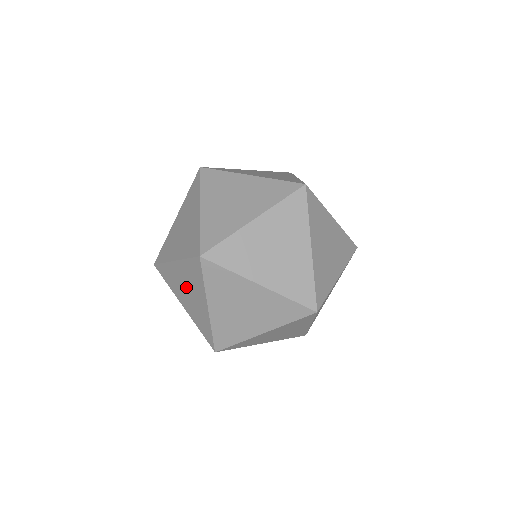
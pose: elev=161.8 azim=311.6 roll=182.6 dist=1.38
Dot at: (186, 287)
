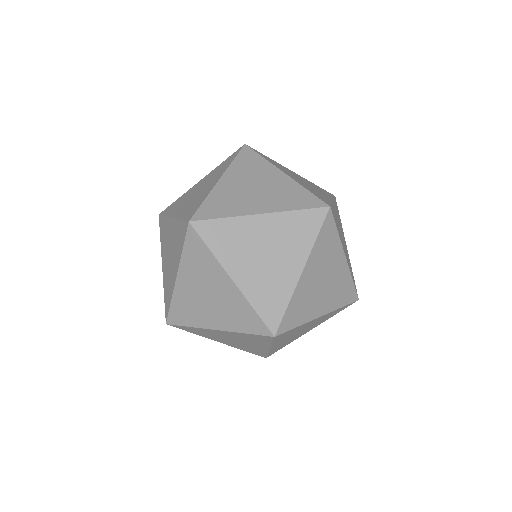
Dot at: (266, 248)
